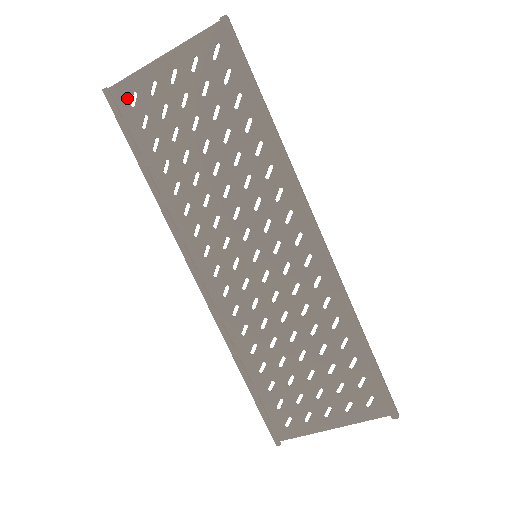
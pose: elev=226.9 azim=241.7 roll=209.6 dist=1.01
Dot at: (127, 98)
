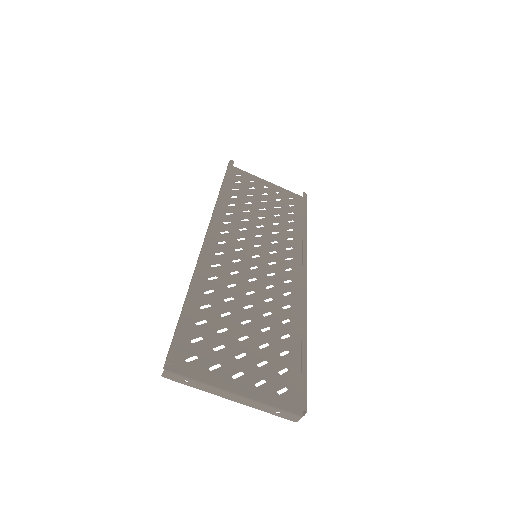
Dot at: (236, 172)
